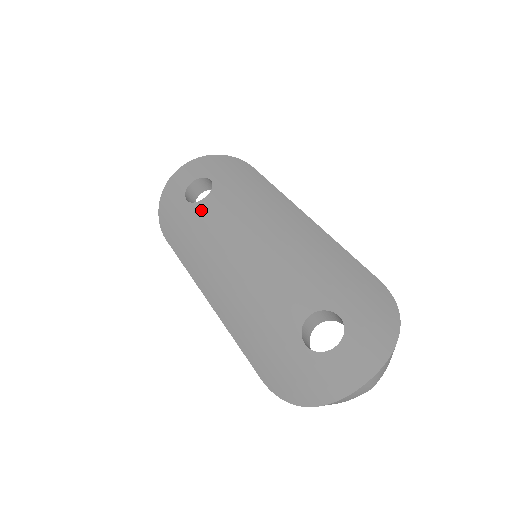
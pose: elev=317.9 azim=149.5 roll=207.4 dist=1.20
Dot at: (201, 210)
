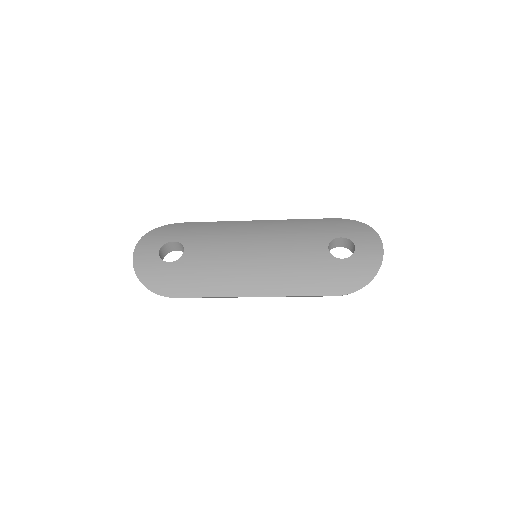
Dot at: (191, 258)
